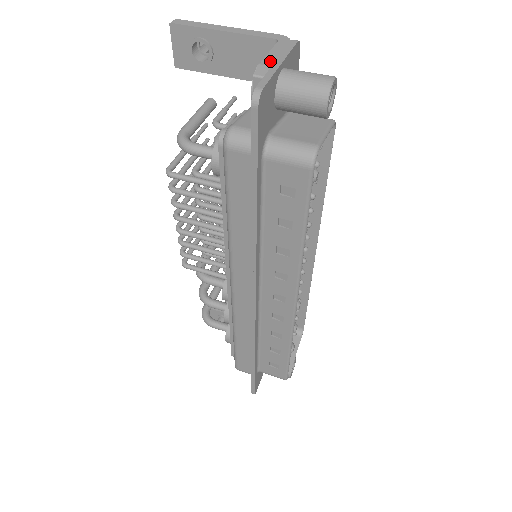
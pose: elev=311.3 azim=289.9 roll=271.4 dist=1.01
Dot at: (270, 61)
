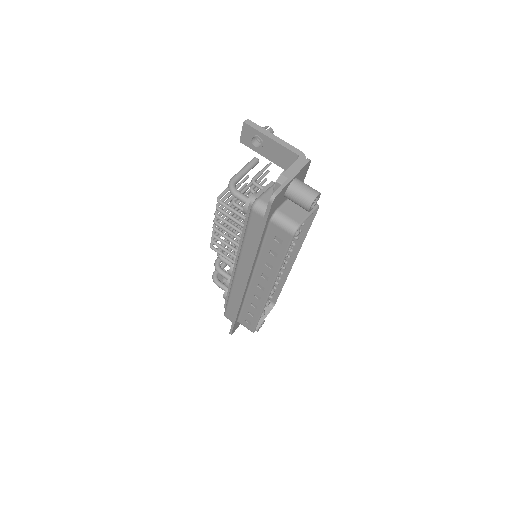
Dot at: (288, 174)
